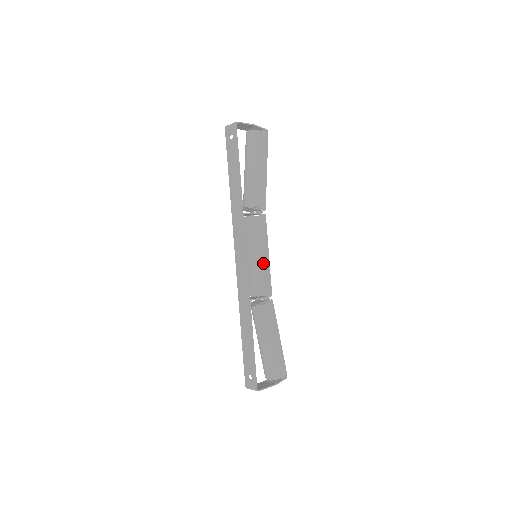
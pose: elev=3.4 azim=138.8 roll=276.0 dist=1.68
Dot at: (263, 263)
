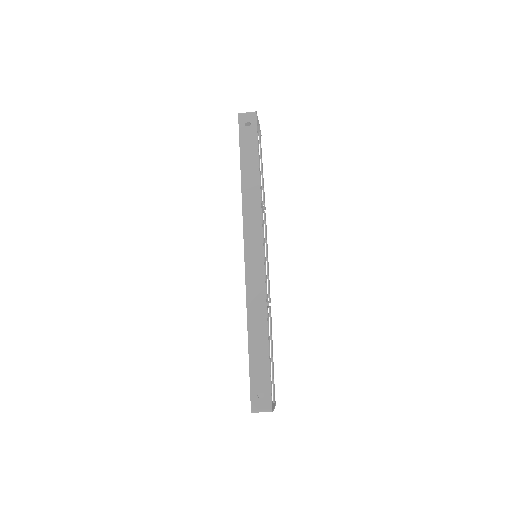
Dot at: (267, 263)
